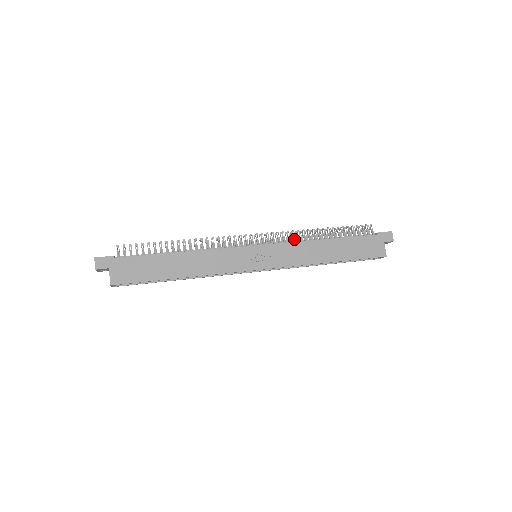
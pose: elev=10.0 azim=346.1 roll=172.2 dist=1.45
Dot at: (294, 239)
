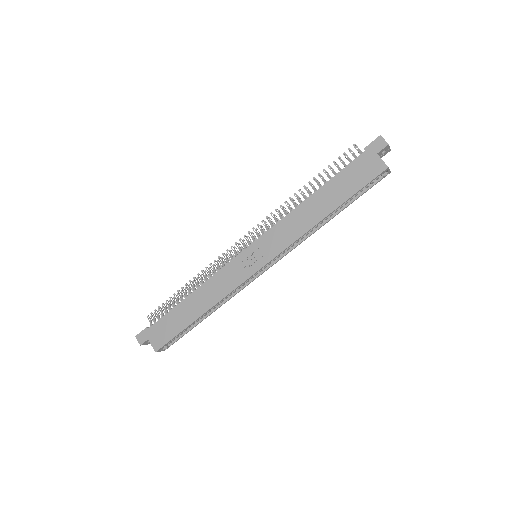
Dot at: (280, 217)
